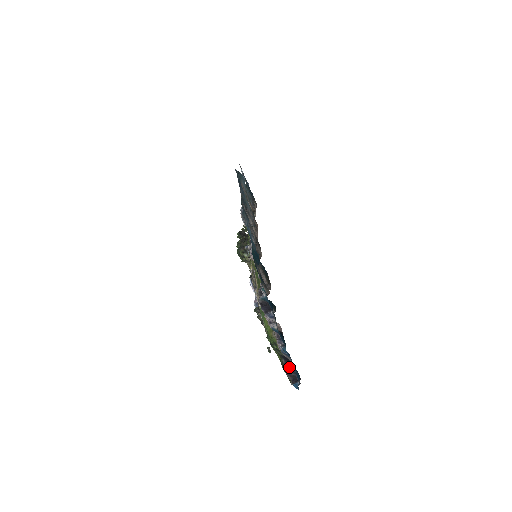
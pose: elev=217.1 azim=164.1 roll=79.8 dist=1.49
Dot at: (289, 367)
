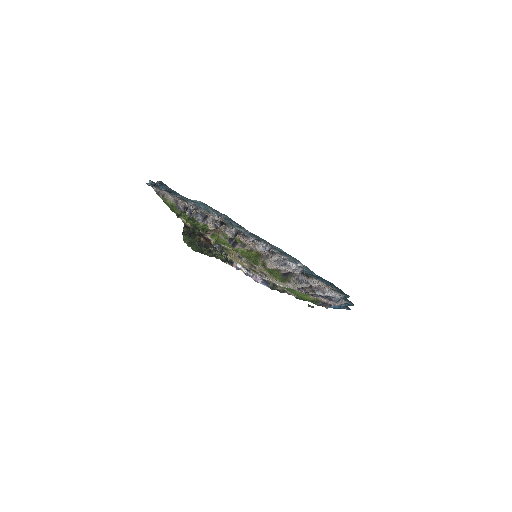
Dot at: occluded
